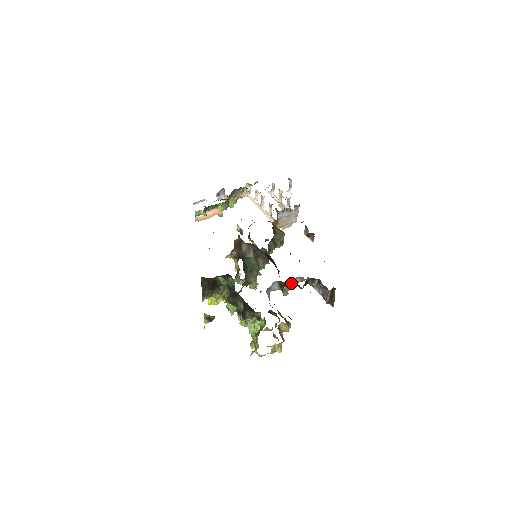
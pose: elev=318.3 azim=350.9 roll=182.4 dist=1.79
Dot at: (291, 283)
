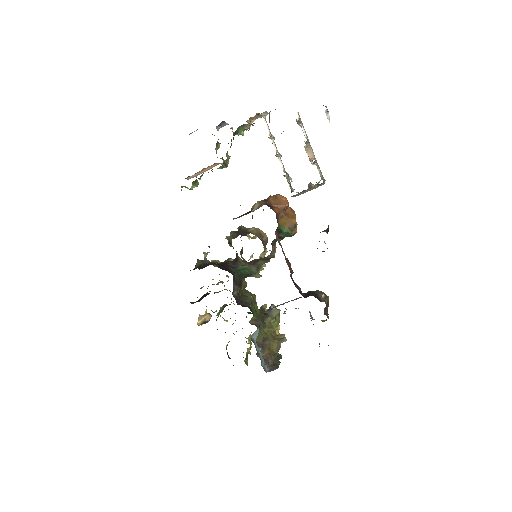
Dot at: occluded
